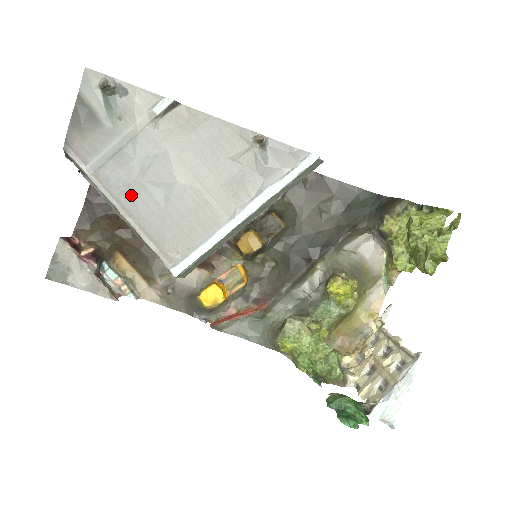
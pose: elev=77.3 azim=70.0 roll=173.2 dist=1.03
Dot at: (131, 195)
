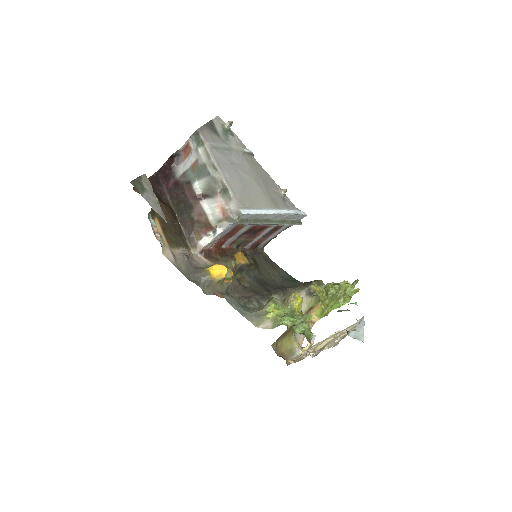
Dot at: (227, 167)
